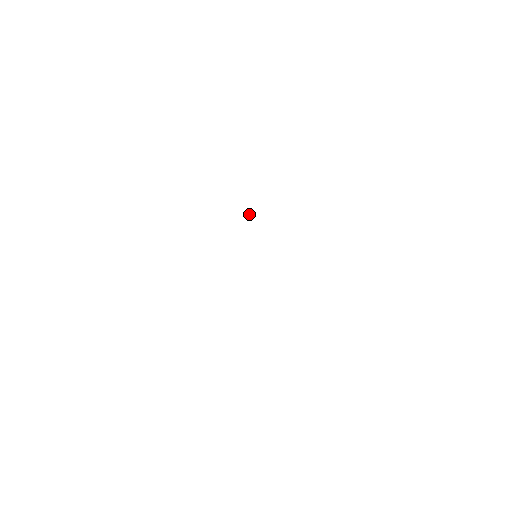
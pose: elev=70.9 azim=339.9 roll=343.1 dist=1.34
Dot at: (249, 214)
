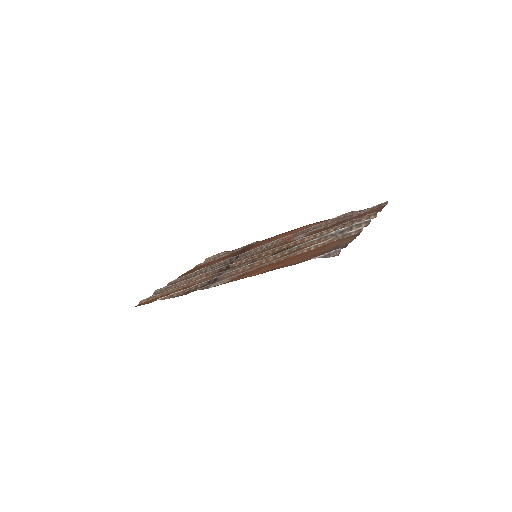
Dot at: (273, 255)
